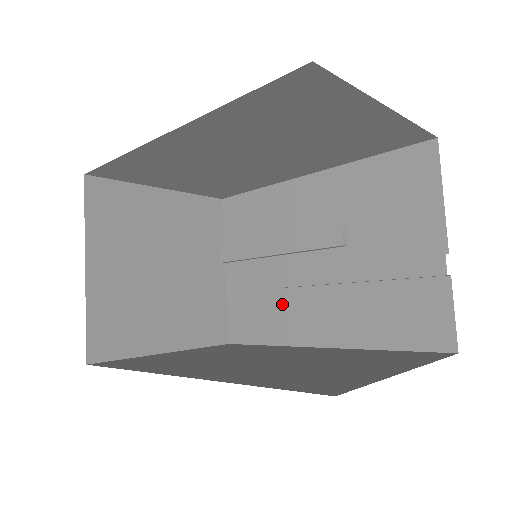
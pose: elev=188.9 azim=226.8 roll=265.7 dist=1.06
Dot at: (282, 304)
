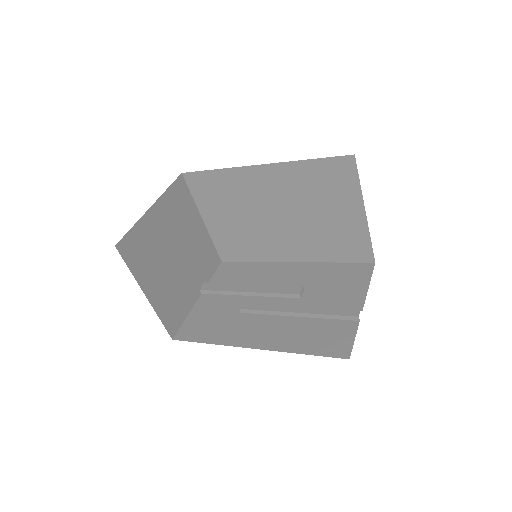
Dot at: (235, 321)
